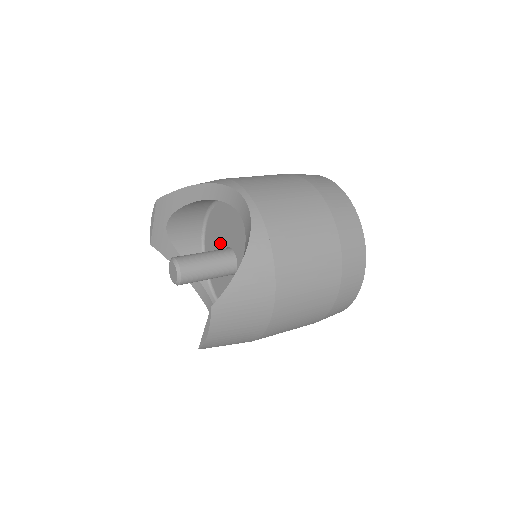
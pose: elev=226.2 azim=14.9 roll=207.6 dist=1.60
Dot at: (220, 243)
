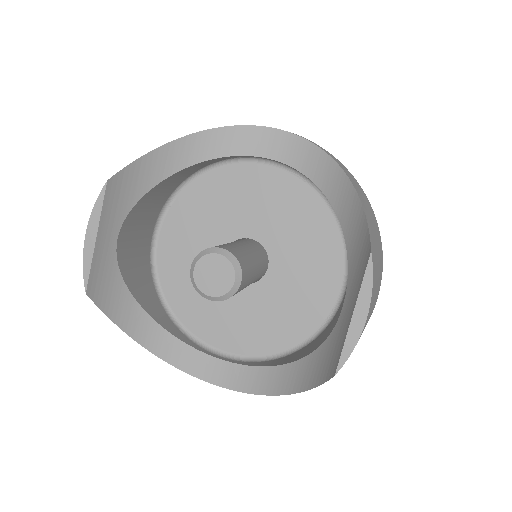
Dot at: occluded
